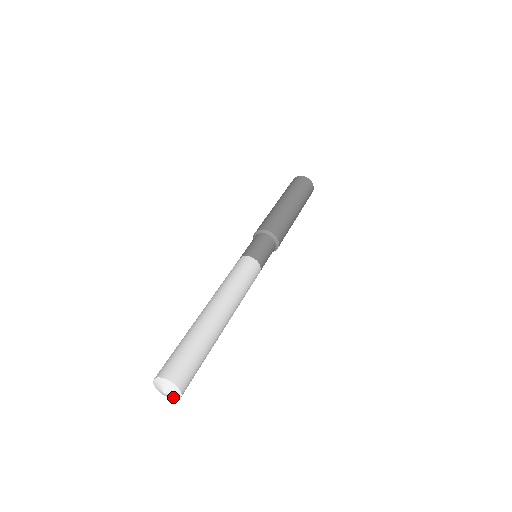
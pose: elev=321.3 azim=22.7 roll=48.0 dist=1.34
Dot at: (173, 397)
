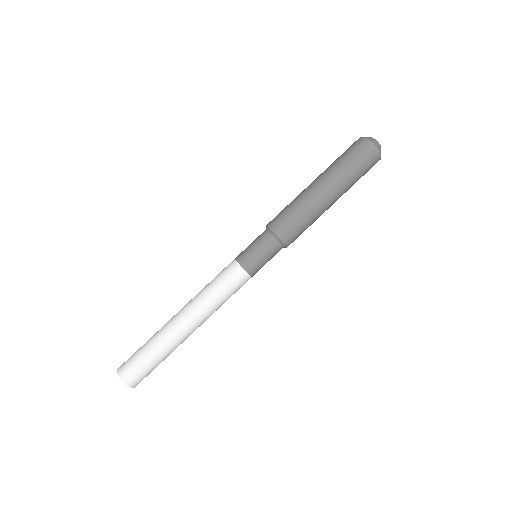
Dot at: occluded
